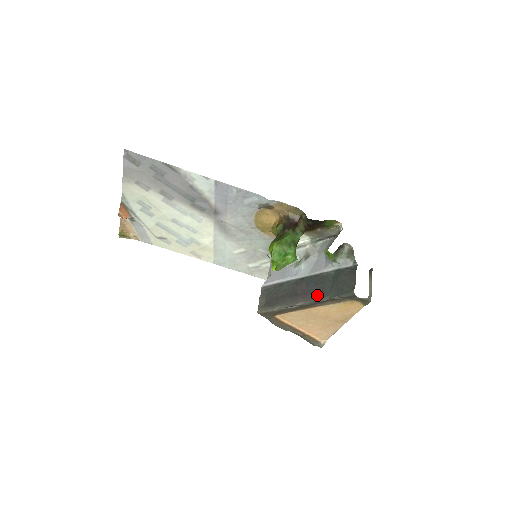
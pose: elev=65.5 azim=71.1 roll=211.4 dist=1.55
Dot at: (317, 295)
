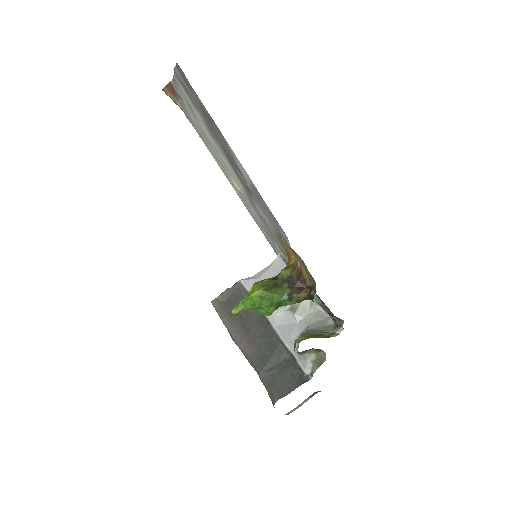
Dot at: (256, 358)
